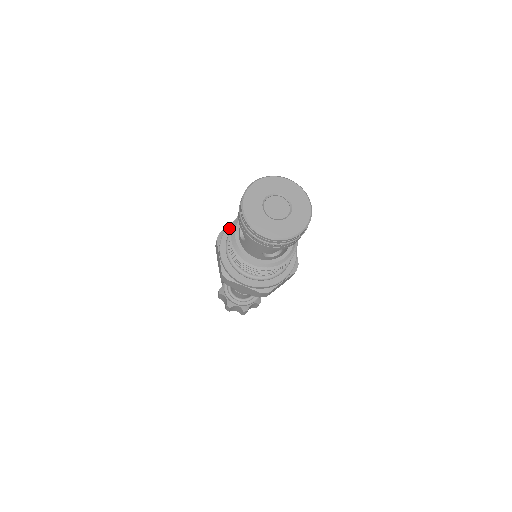
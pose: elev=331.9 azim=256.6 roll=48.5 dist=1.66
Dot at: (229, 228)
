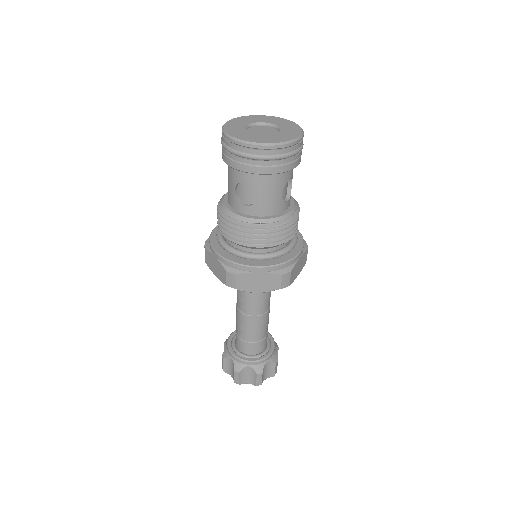
Dot at: occluded
